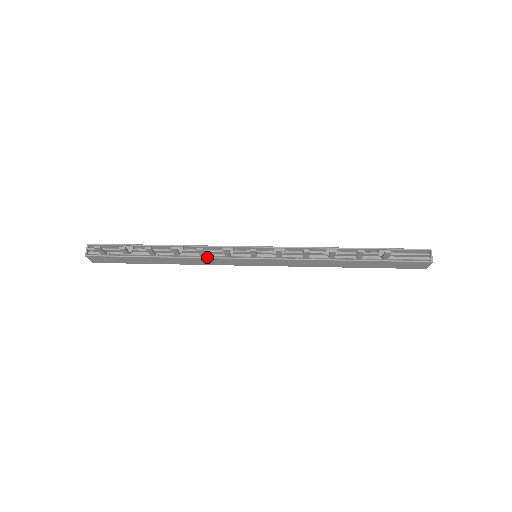
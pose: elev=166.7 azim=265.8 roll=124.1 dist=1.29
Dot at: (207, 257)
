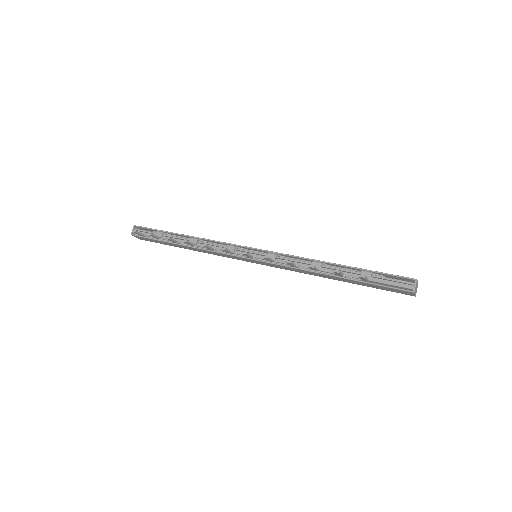
Dot at: (214, 251)
